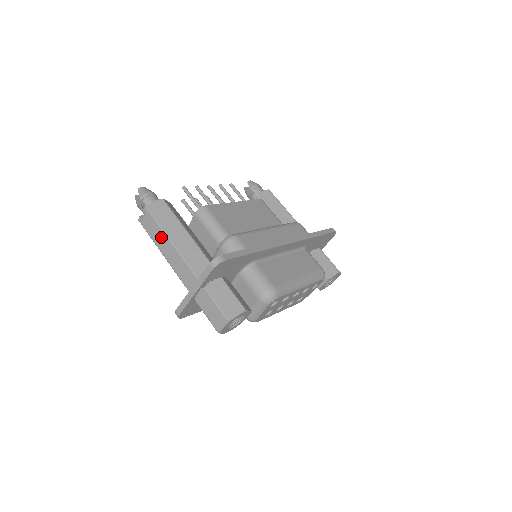
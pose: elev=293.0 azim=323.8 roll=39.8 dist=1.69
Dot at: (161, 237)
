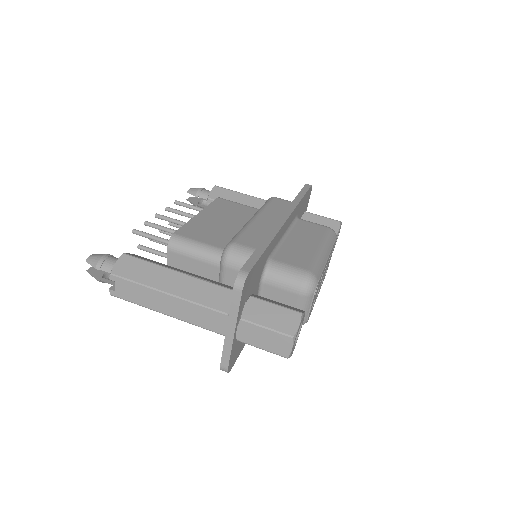
Dot at: (151, 296)
